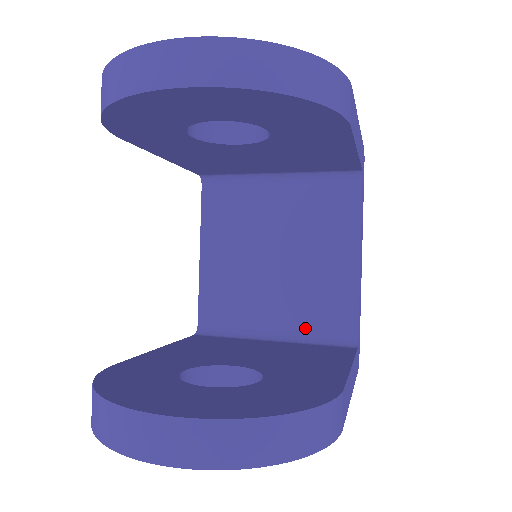
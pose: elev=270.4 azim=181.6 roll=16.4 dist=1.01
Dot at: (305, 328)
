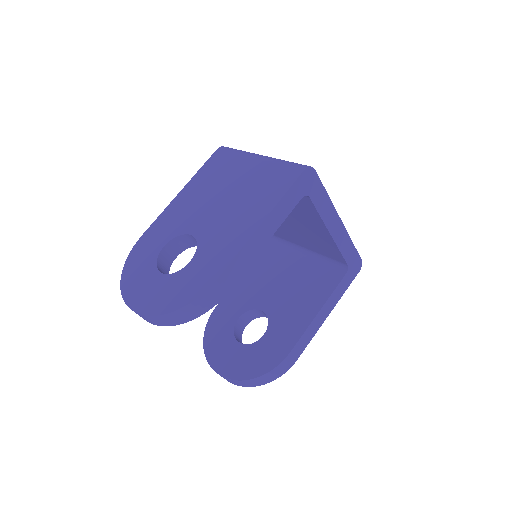
Dot at: (319, 252)
